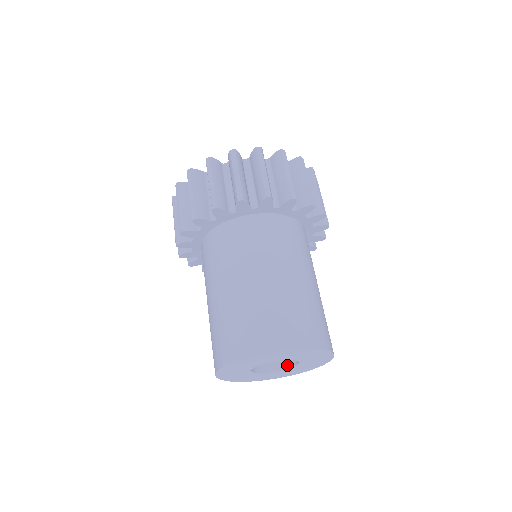
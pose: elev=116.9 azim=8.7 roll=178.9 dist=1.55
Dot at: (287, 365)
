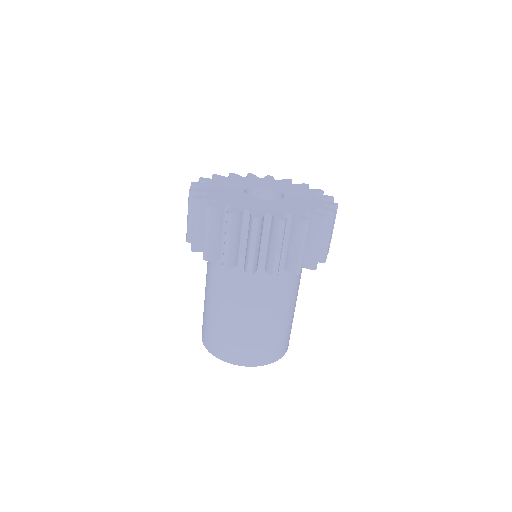
Dot at: occluded
